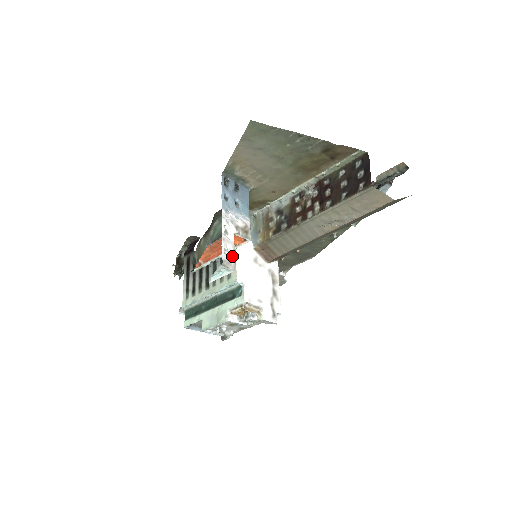
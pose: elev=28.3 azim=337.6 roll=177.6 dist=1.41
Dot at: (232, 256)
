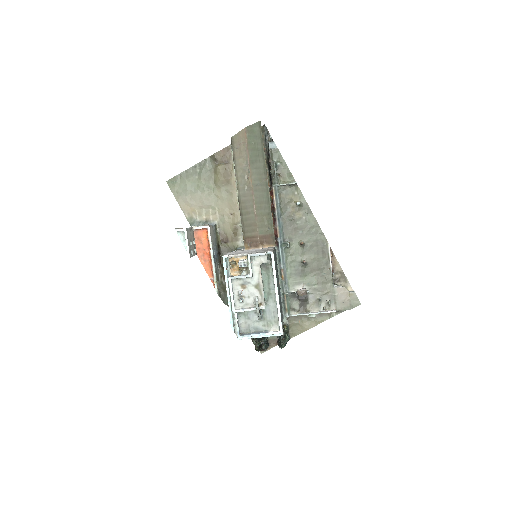
Dot at: occluded
